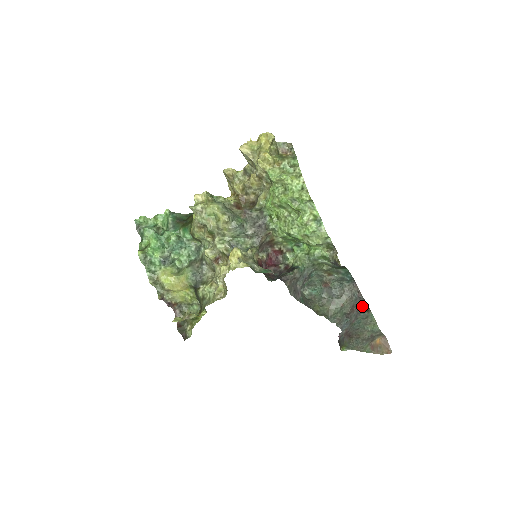
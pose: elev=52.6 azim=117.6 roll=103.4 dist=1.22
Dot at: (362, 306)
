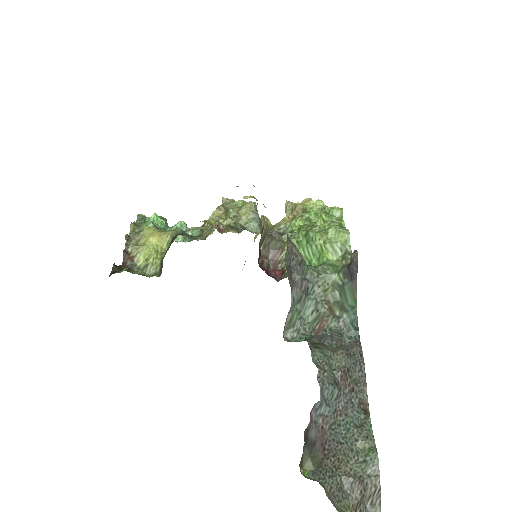
Dot at: (359, 391)
